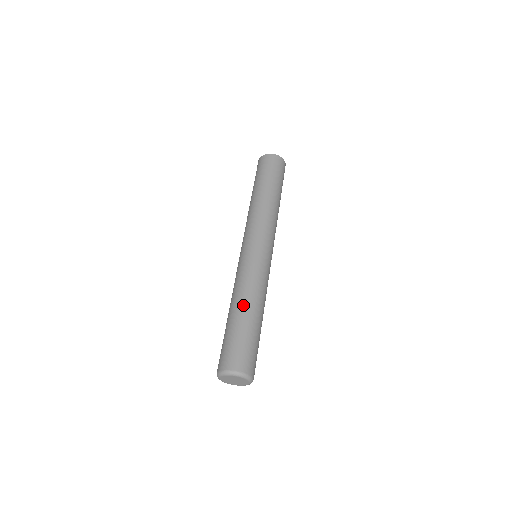
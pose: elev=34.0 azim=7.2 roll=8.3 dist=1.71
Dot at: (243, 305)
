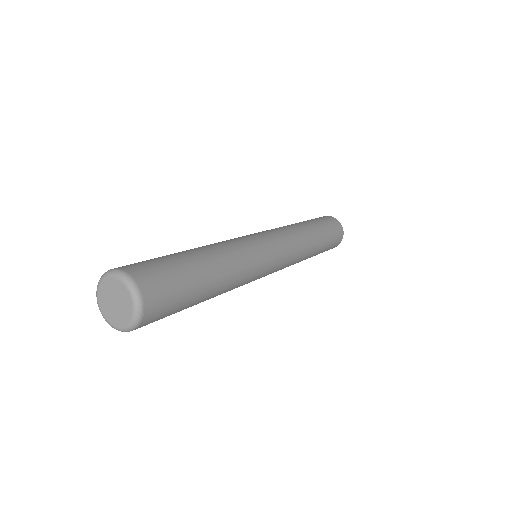
Dot at: (214, 258)
